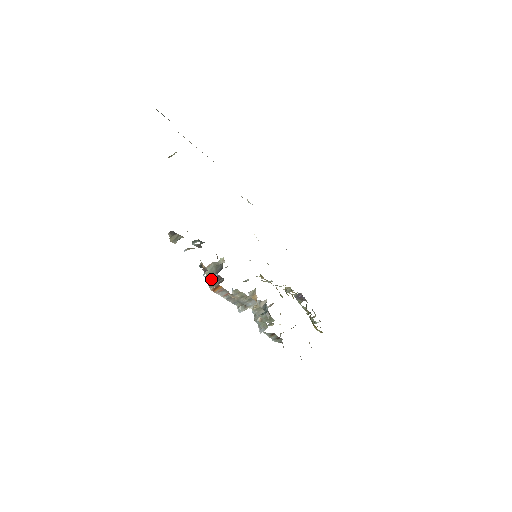
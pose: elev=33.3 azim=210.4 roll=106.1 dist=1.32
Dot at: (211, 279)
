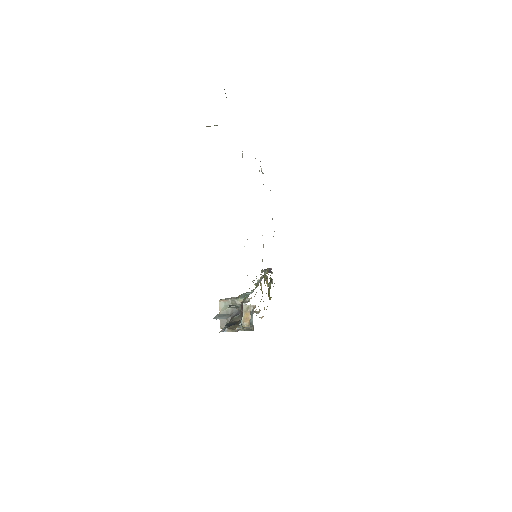
Dot at: occluded
